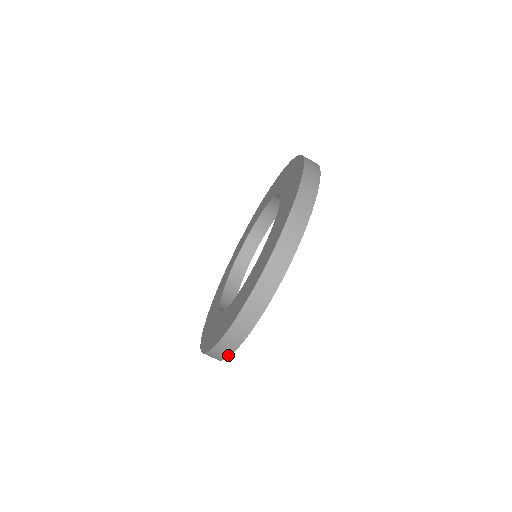
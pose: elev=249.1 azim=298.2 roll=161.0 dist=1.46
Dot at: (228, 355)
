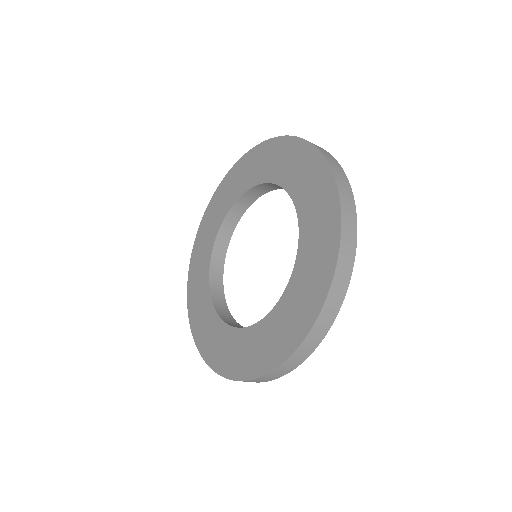
Dot at: occluded
